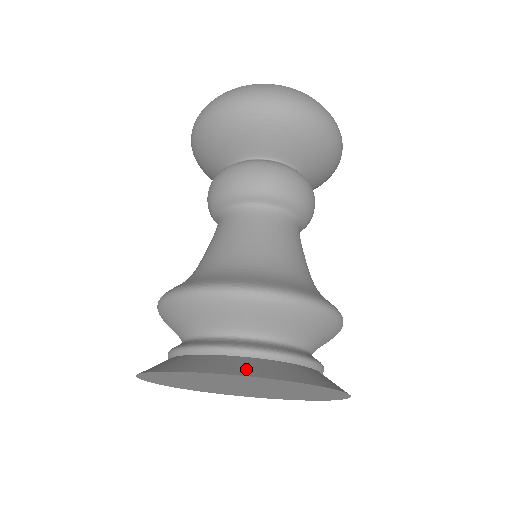
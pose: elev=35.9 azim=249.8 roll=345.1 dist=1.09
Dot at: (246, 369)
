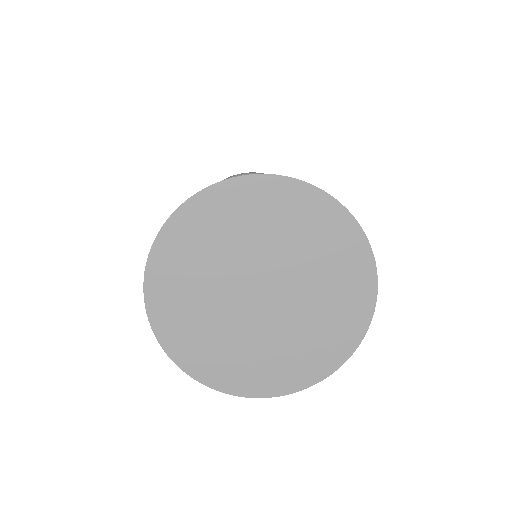
Dot at: (237, 187)
